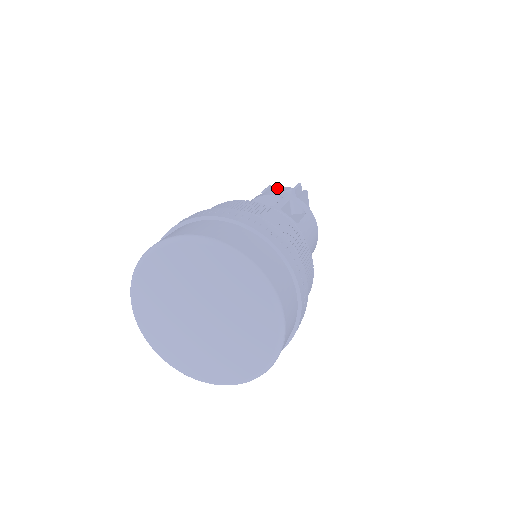
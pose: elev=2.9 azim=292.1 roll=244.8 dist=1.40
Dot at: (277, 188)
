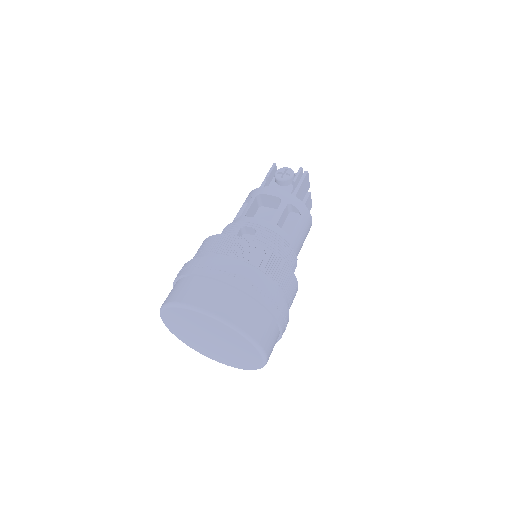
Dot at: (280, 169)
